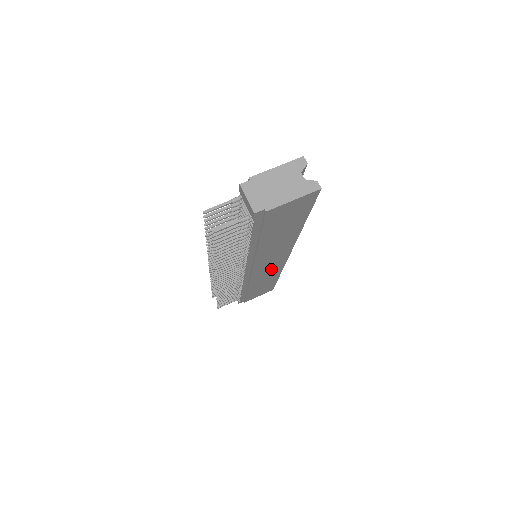
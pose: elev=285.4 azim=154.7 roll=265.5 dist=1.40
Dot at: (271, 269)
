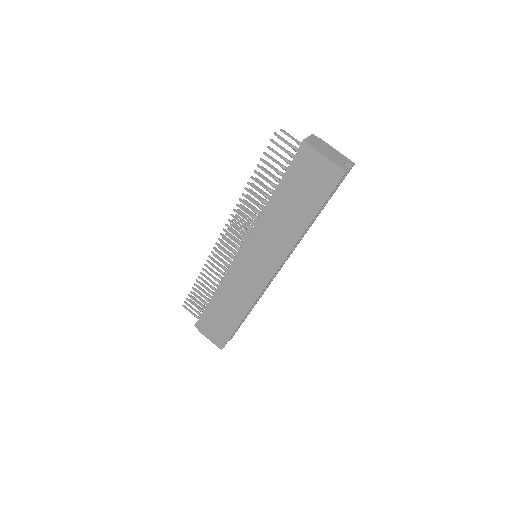
Dot at: (251, 283)
